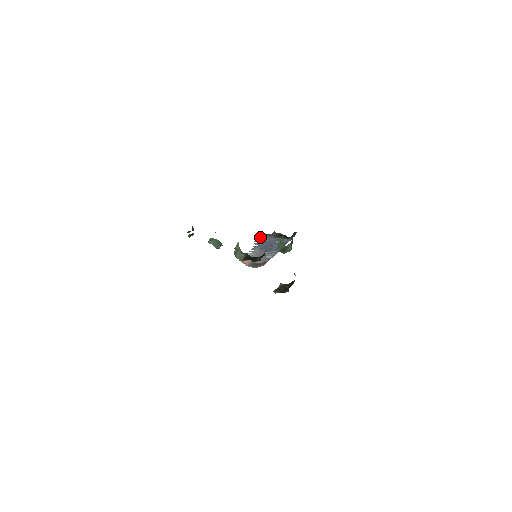
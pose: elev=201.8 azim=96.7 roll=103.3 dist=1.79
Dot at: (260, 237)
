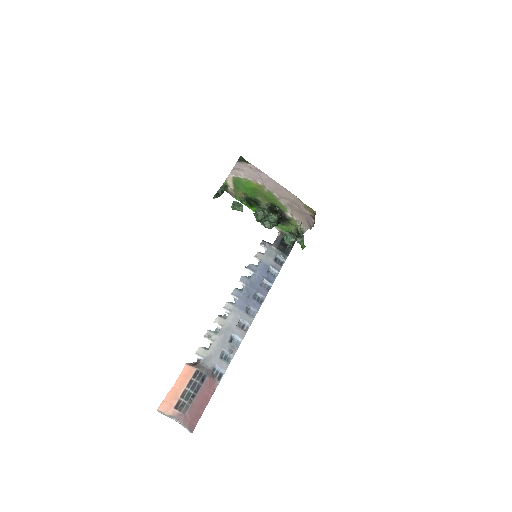
Dot at: (258, 252)
